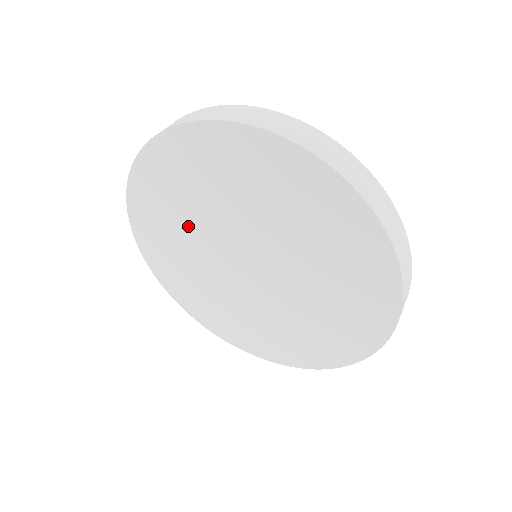
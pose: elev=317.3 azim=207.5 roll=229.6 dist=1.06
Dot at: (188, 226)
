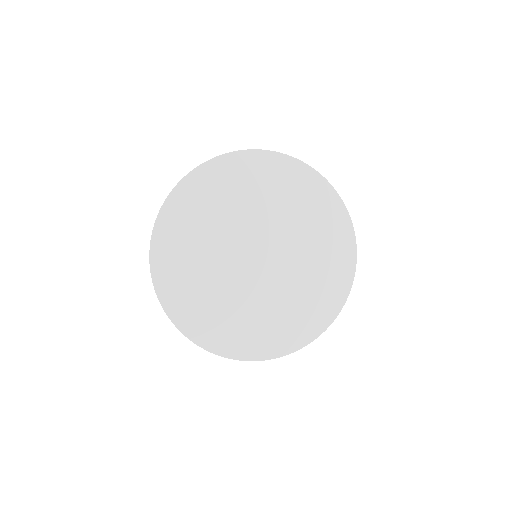
Dot at: (244, 206)
